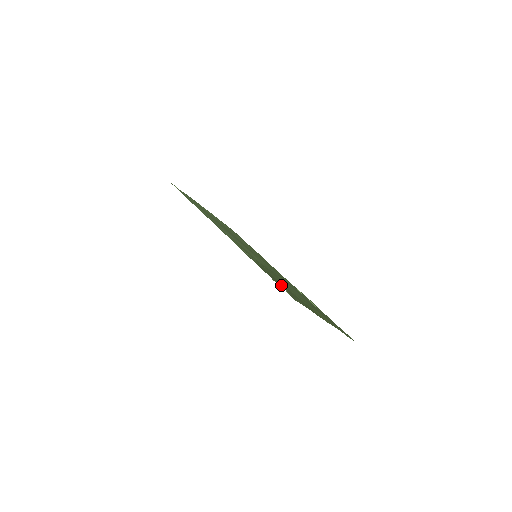
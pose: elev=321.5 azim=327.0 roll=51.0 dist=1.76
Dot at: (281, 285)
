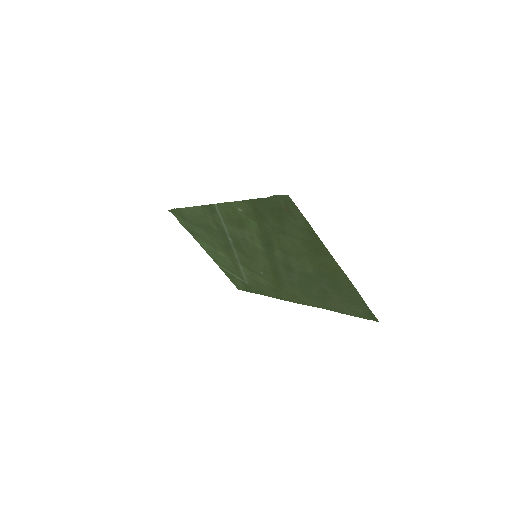
Dot at: (275, 204)
